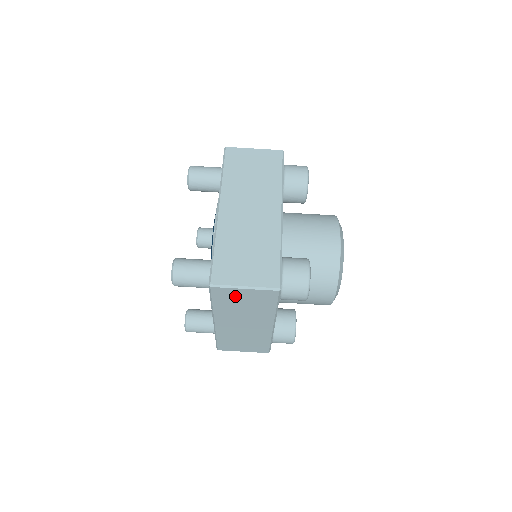
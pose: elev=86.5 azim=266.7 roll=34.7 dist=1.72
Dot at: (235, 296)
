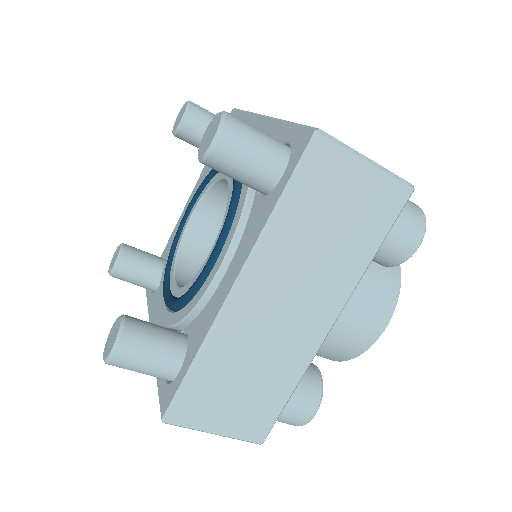
Dot at: occluded
